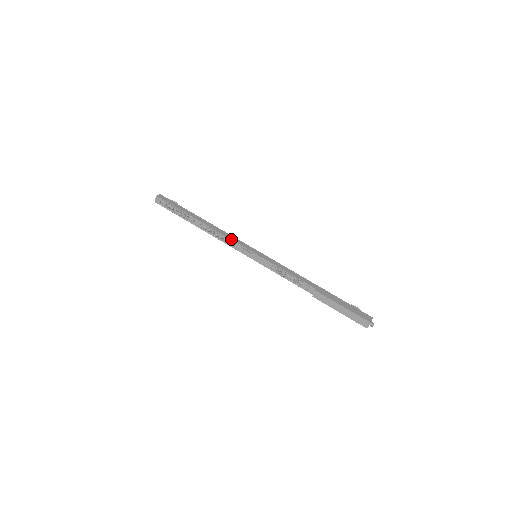
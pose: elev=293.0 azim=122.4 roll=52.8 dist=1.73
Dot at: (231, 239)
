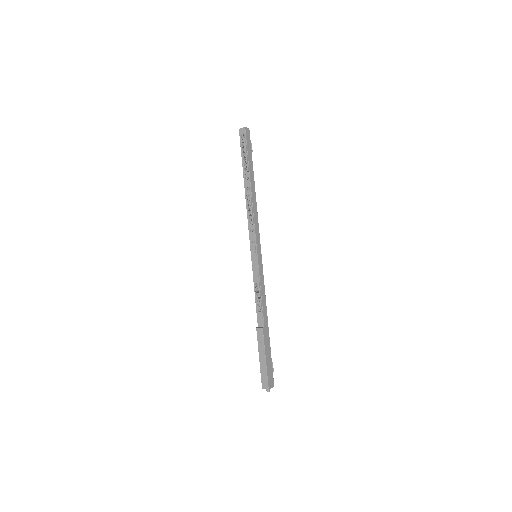
Dot at: (255, 224)
